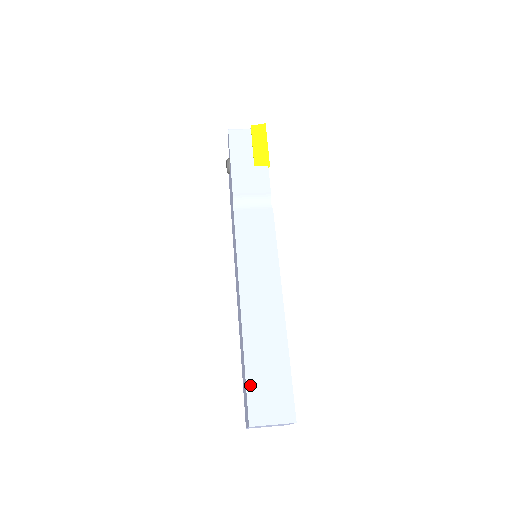
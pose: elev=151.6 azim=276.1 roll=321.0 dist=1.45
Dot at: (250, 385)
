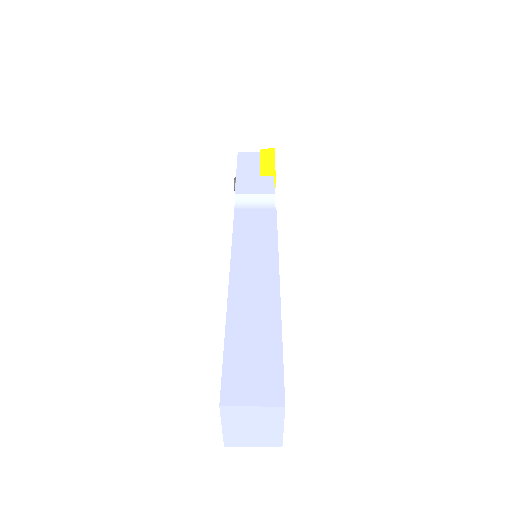
Dot at: (228, 360)
